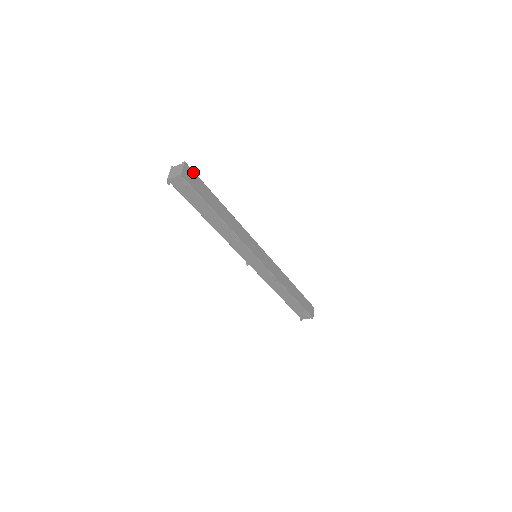
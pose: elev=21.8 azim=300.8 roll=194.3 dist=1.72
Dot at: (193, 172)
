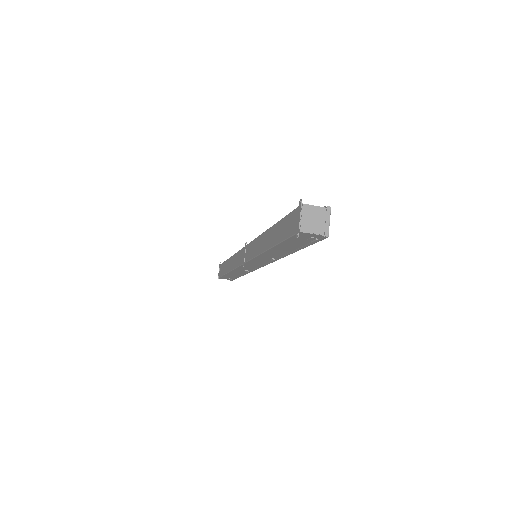
Dot at: occluded
